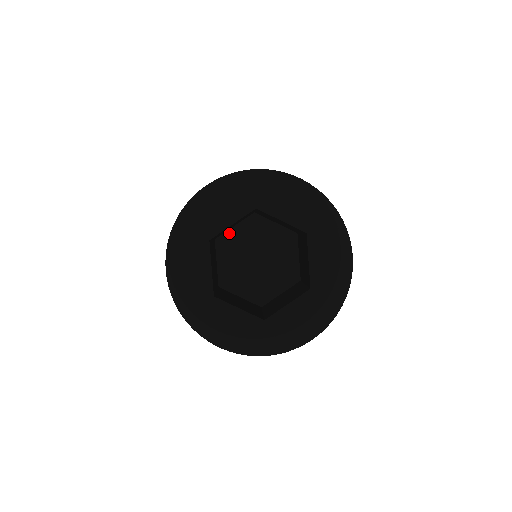
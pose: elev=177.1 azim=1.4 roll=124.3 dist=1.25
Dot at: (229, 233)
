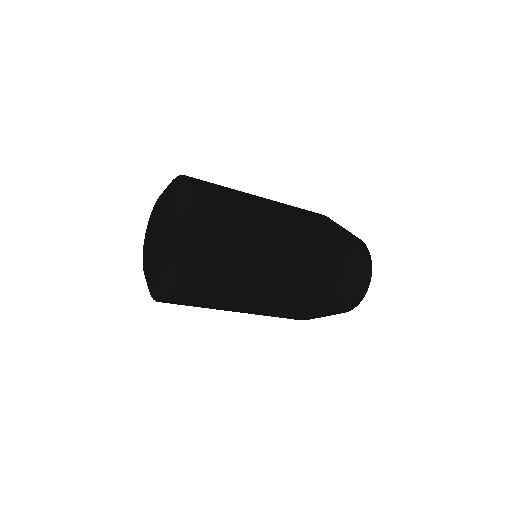
Dot at: occluded
